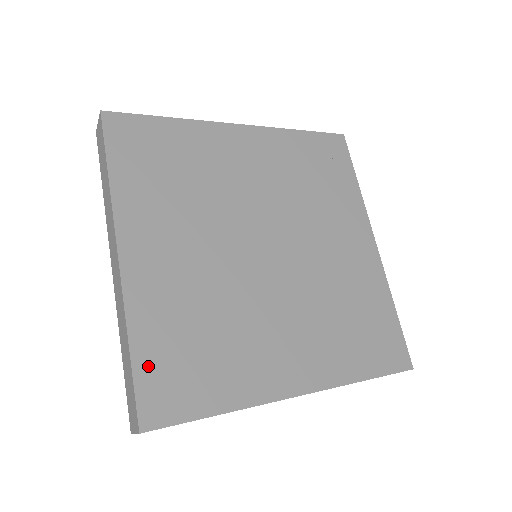
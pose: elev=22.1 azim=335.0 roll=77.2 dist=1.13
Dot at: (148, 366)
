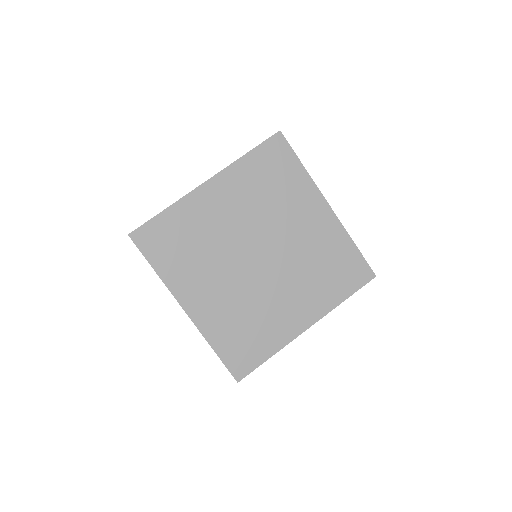
Dot at: (227, 354)
